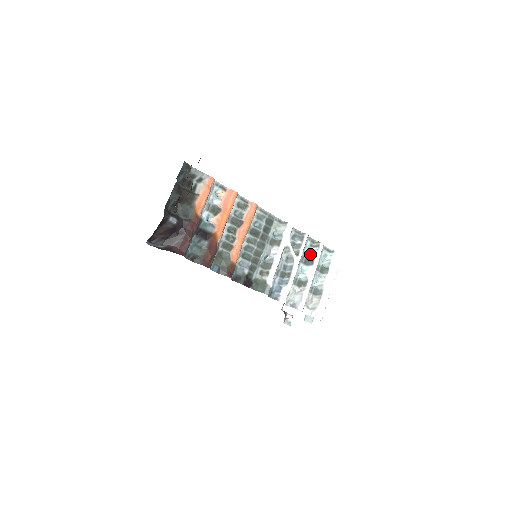
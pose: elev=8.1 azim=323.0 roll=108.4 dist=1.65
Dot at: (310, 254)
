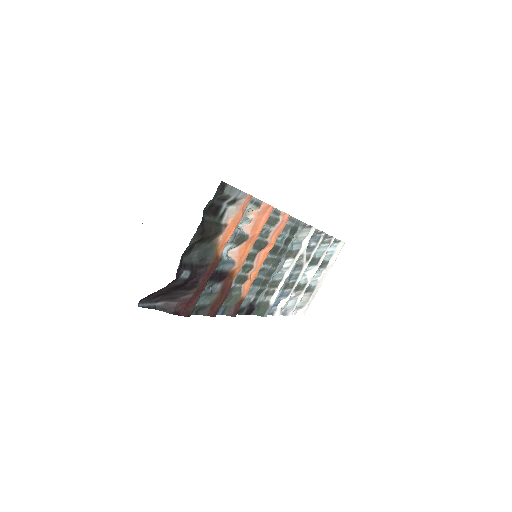
Dot at: (318, 251)
